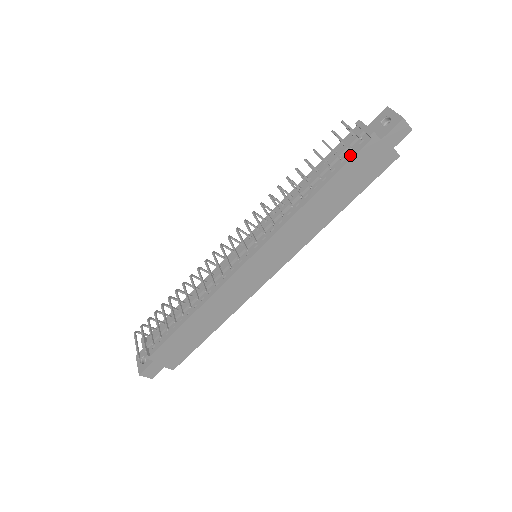
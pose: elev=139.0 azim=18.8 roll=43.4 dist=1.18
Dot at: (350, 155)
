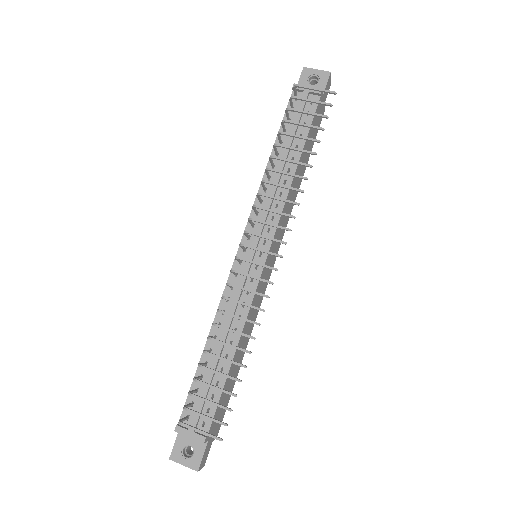
Dot at: (309, 117)
